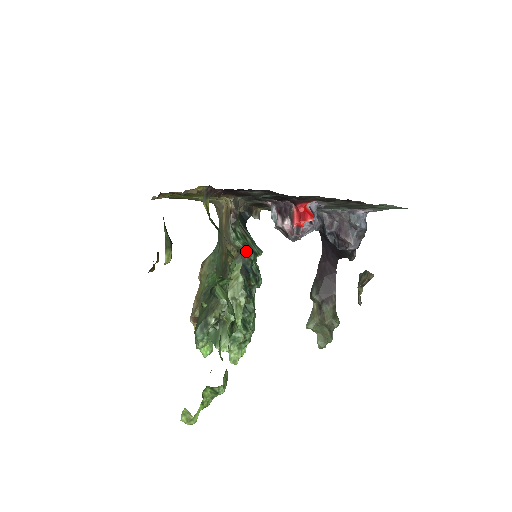
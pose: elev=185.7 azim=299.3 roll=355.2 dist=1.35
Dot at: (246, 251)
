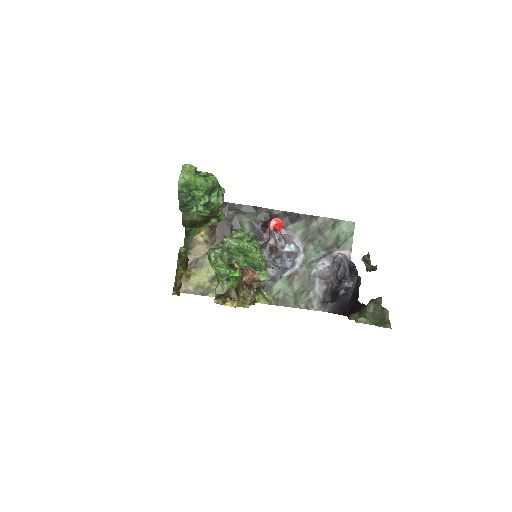
Dot at: occluded
